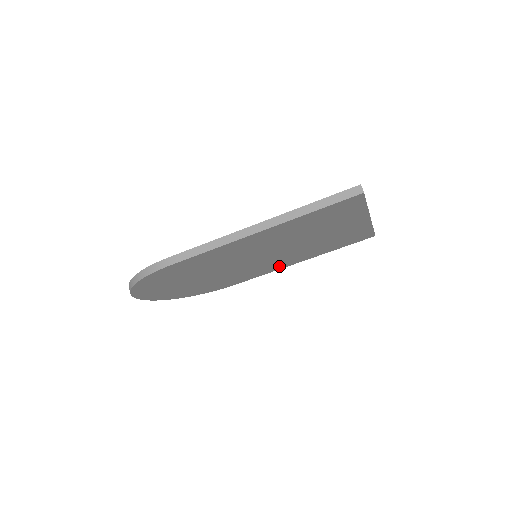
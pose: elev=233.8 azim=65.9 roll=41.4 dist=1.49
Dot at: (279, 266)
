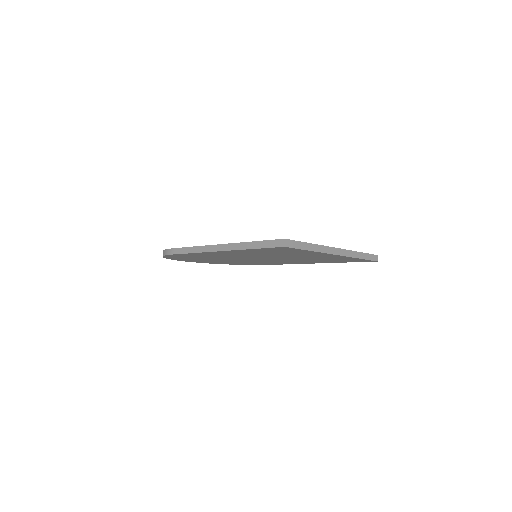
Dot at: occluded
